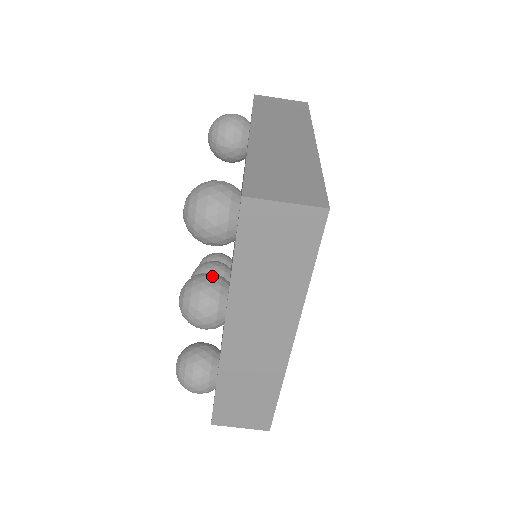
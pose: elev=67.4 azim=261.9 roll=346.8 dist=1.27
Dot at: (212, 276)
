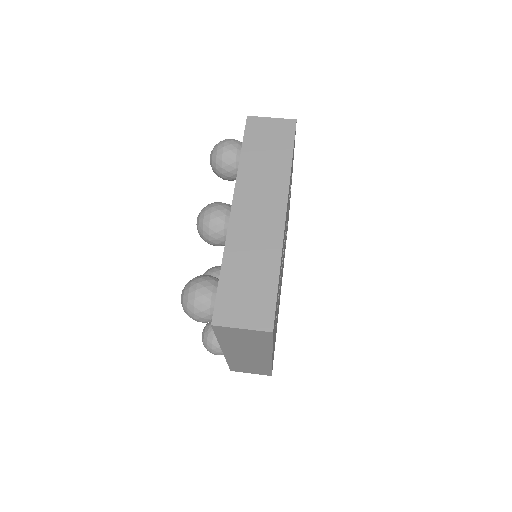
Dot at: occluded
